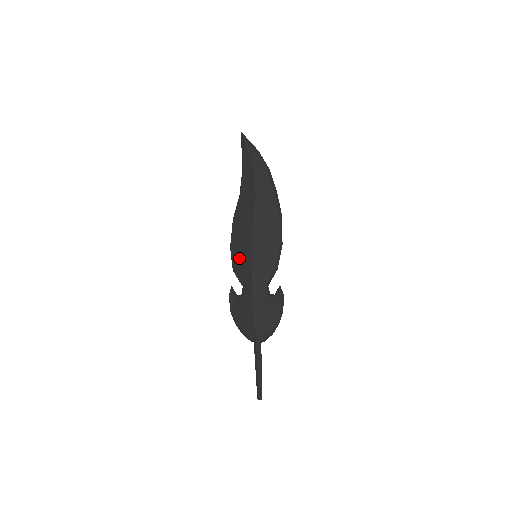
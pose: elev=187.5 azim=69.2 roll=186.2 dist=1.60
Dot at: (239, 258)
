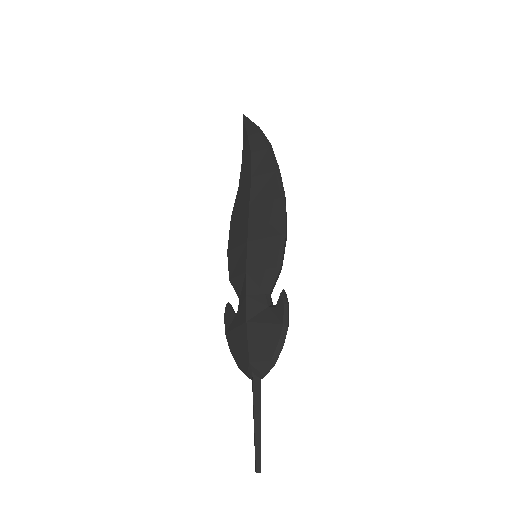
Dot at: (235, 261)
